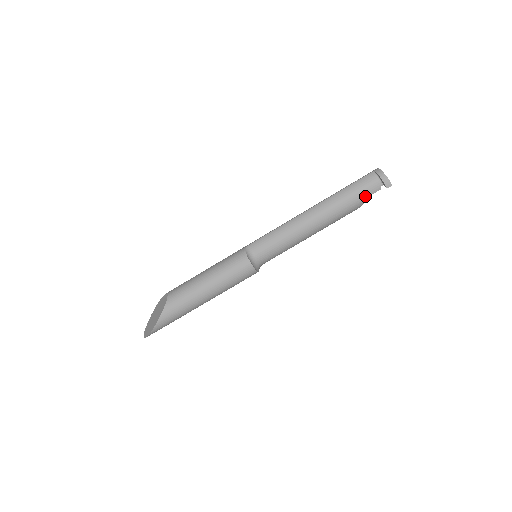
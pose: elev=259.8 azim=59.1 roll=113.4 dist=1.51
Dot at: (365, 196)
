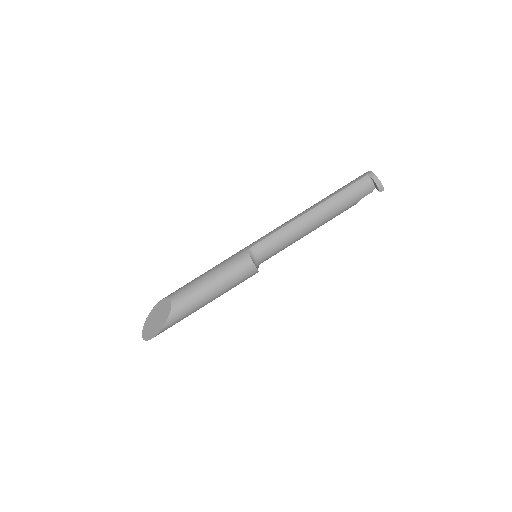
Dot at: (359, 198)
